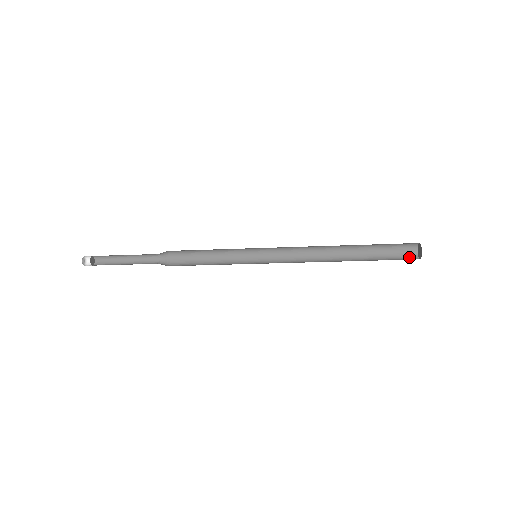
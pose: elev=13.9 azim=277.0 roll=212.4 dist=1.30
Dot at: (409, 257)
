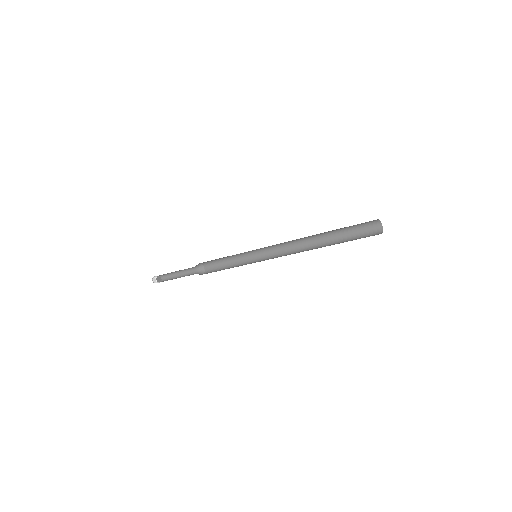
Dot at: (374, 227)
